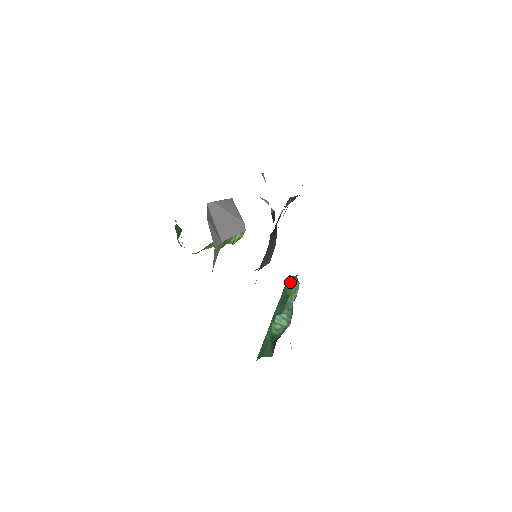
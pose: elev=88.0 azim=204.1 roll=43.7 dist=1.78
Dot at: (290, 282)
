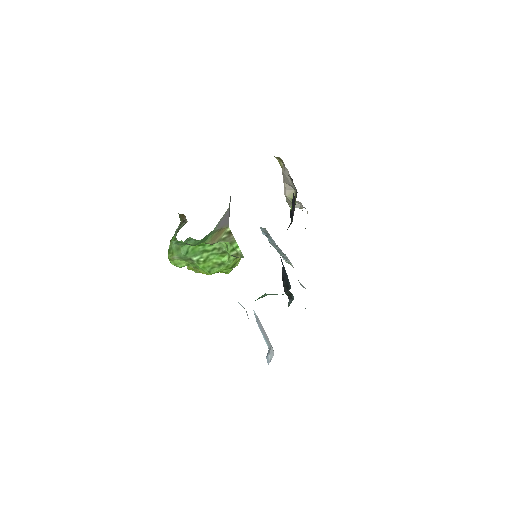
Dot at: occluded
